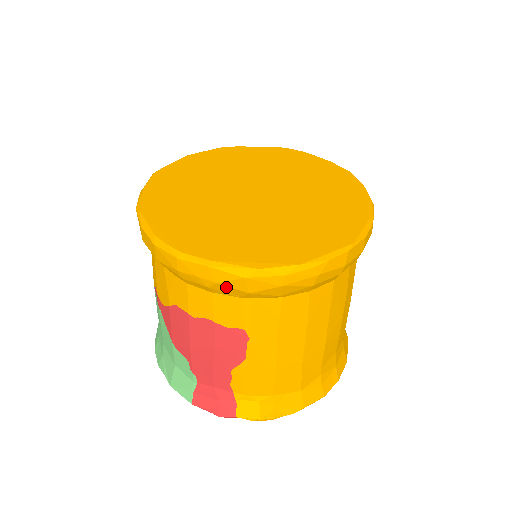
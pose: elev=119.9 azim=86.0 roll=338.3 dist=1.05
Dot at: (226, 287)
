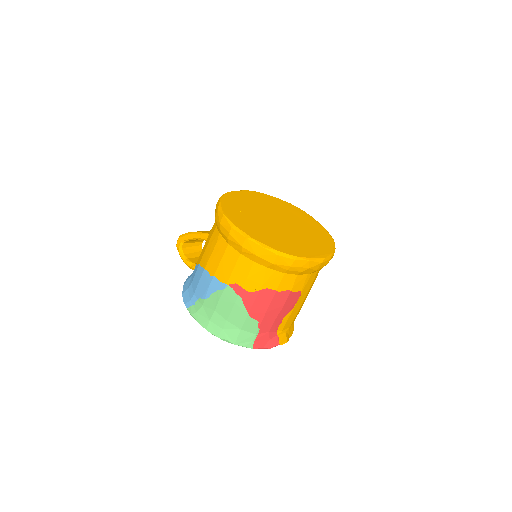
Dot at: (310, 270)
